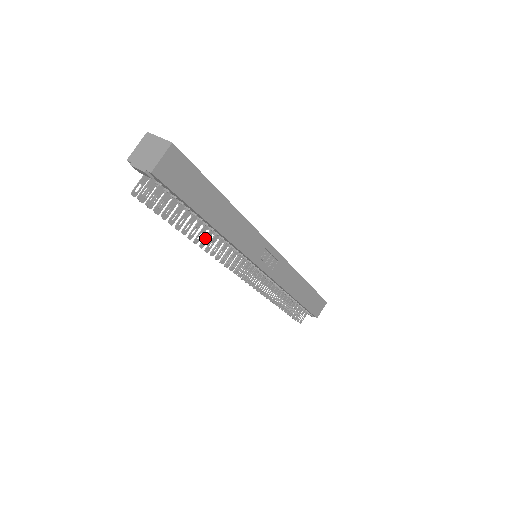
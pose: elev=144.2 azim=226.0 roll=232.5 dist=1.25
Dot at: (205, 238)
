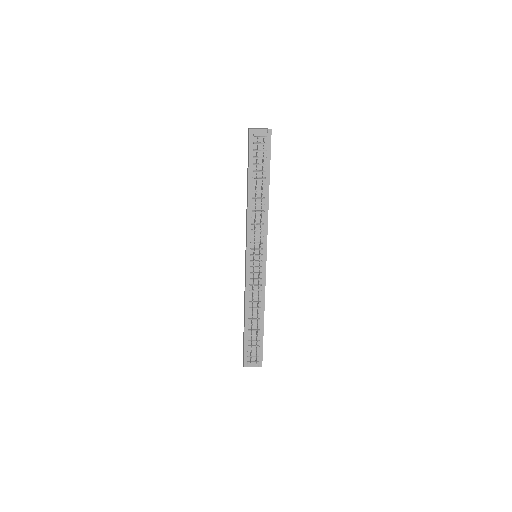
Dot at: occluded
